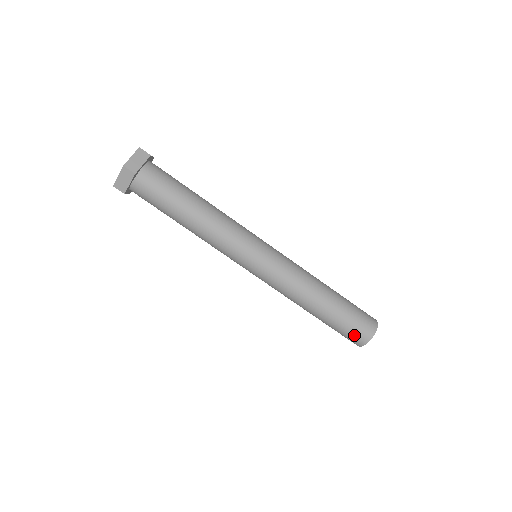
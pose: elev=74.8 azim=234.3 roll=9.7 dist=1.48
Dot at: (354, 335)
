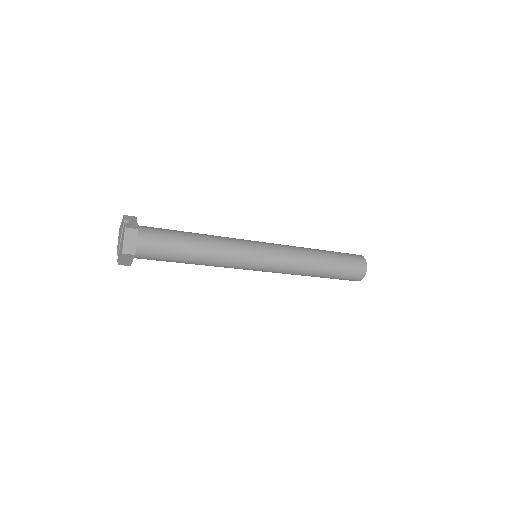
Dot at: (350, 279)
